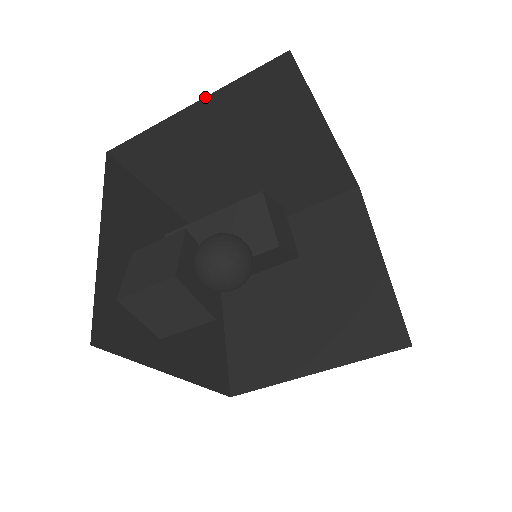
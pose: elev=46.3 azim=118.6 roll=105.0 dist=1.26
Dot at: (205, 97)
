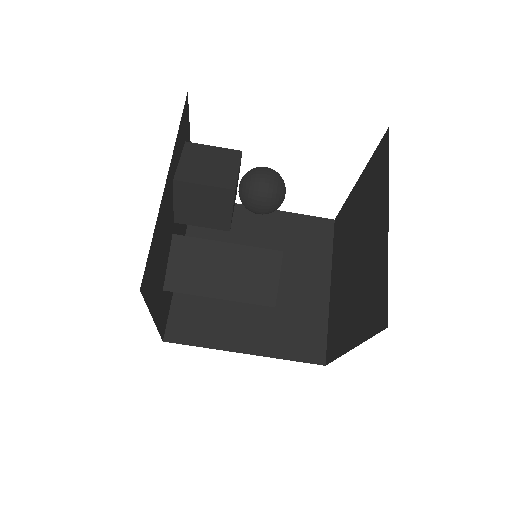
Dot at: (275, 210)
